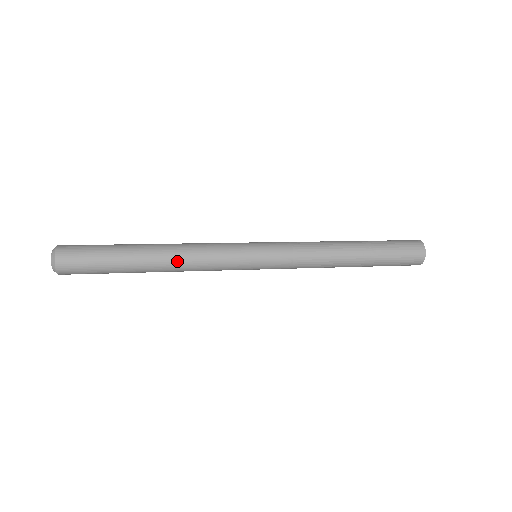
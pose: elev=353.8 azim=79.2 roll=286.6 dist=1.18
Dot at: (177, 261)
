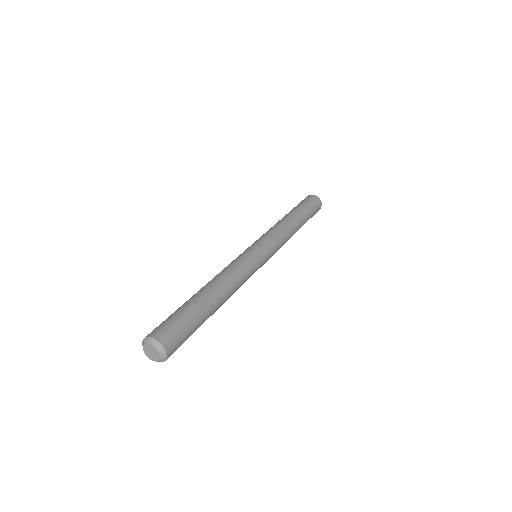
Dot at: (230, 286)
